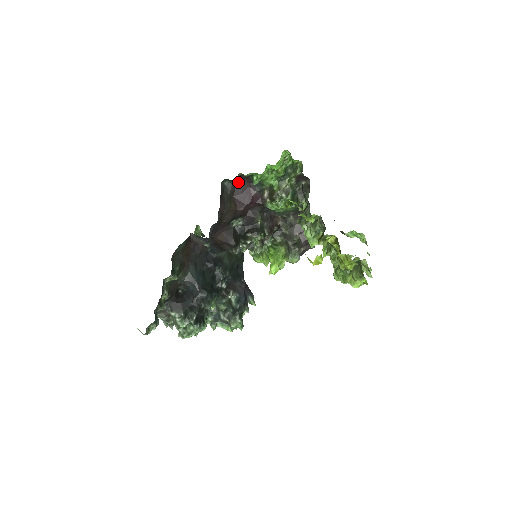
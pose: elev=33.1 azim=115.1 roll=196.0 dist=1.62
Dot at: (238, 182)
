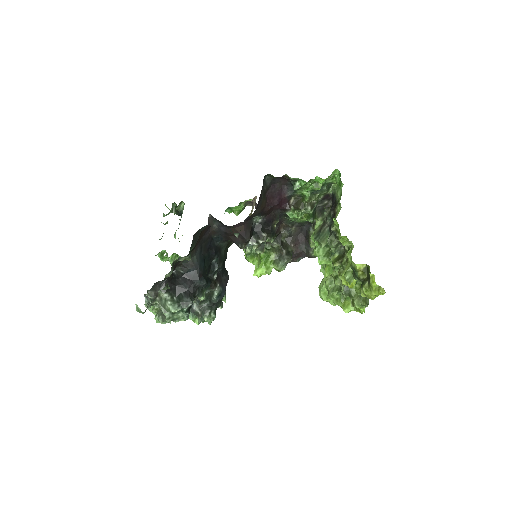
Dot at: (276, 181)
